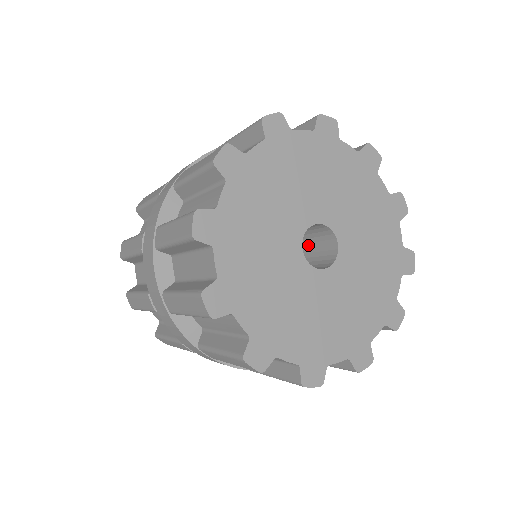
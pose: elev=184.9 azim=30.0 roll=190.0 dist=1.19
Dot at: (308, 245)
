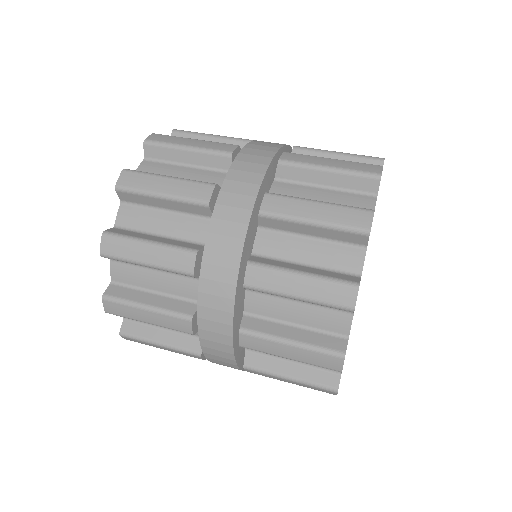
Dot at: occluded
